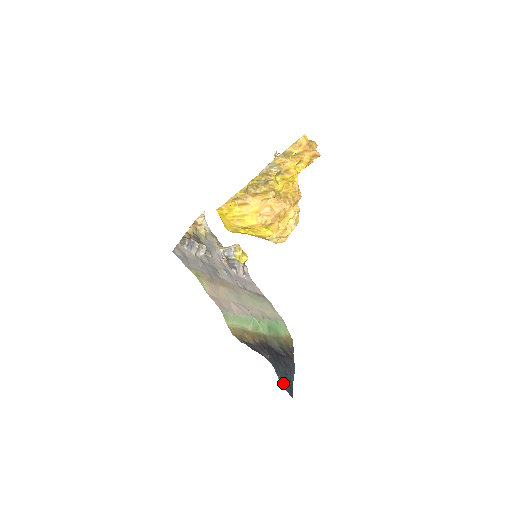
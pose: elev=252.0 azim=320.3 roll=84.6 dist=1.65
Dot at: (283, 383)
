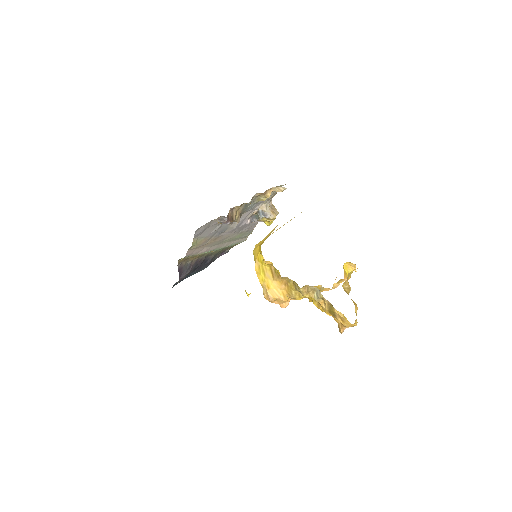
Dot at: occluded
